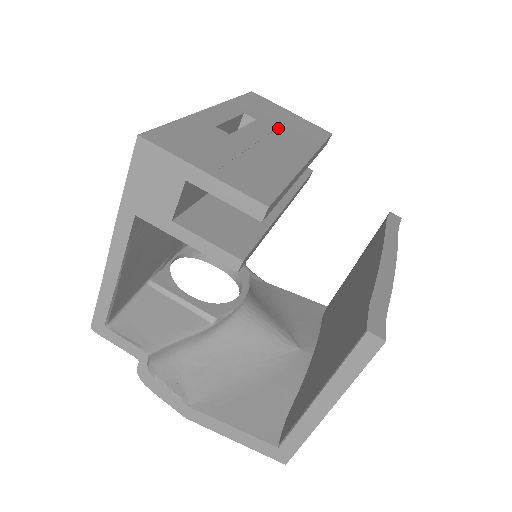
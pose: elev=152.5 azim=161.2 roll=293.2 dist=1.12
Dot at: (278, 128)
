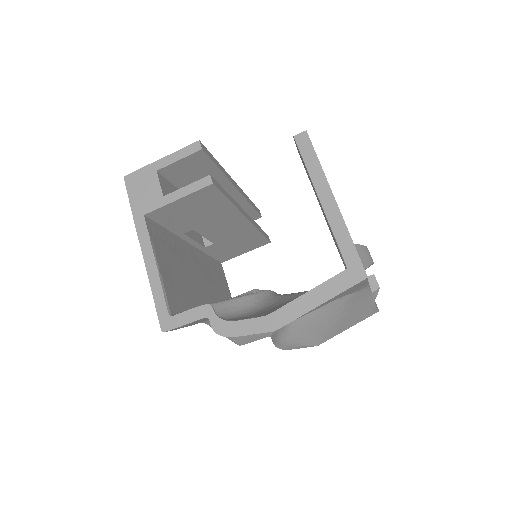
Dot at: occluded
